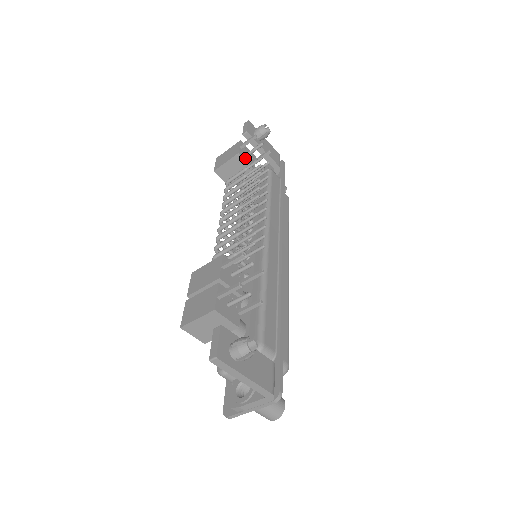
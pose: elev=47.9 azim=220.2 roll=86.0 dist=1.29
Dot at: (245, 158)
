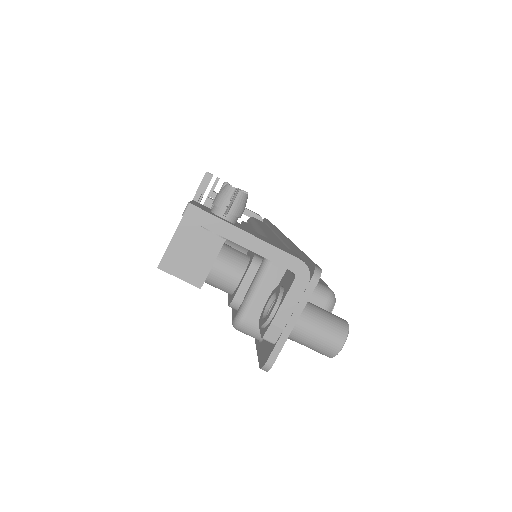
Dot at: occluded
